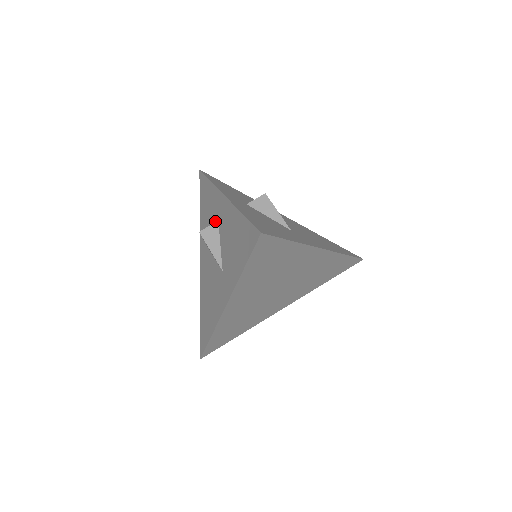
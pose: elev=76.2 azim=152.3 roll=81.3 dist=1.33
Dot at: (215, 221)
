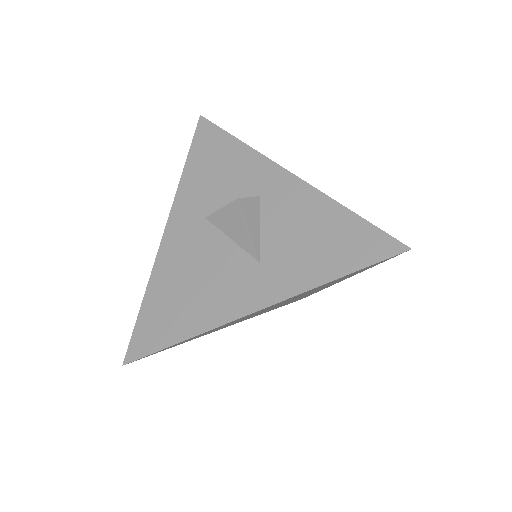
Dot at: (248, 194)
